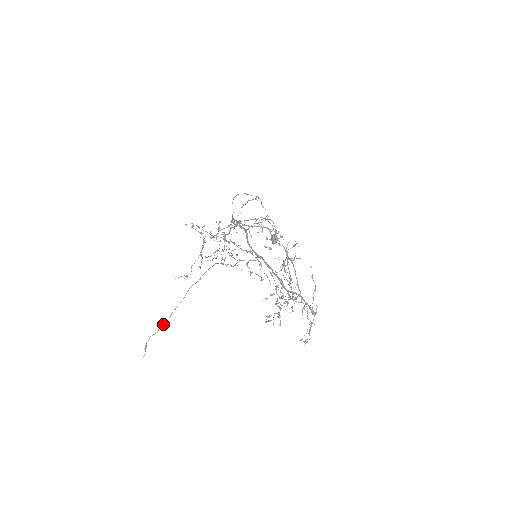
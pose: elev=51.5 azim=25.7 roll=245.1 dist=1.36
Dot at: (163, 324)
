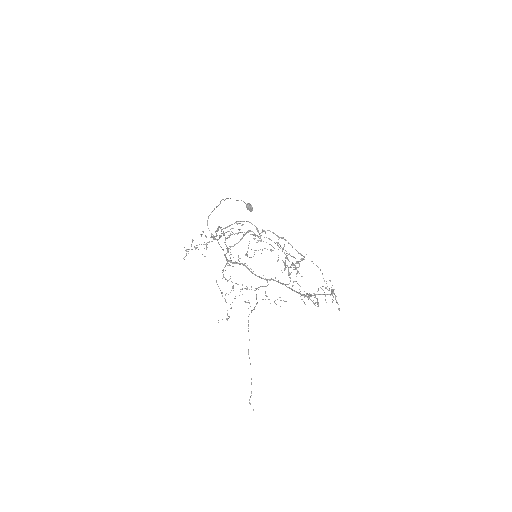
Dot at: occluded
